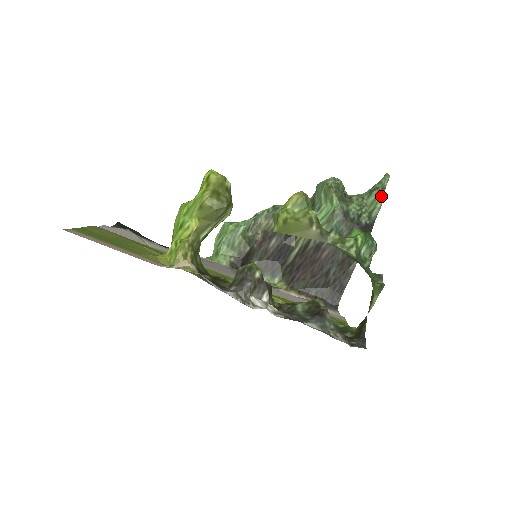
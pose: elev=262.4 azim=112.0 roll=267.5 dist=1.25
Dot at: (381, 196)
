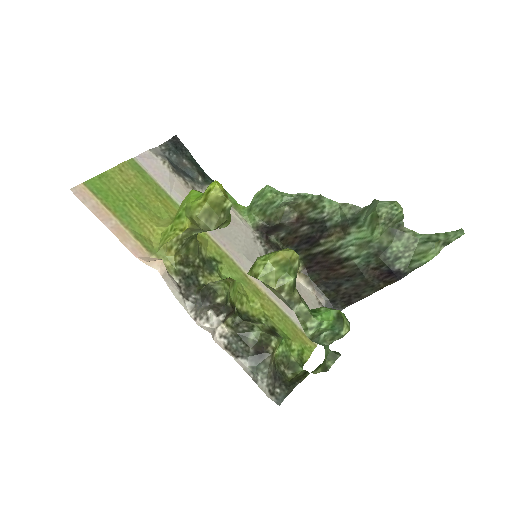
Dot at: (434, 252)
